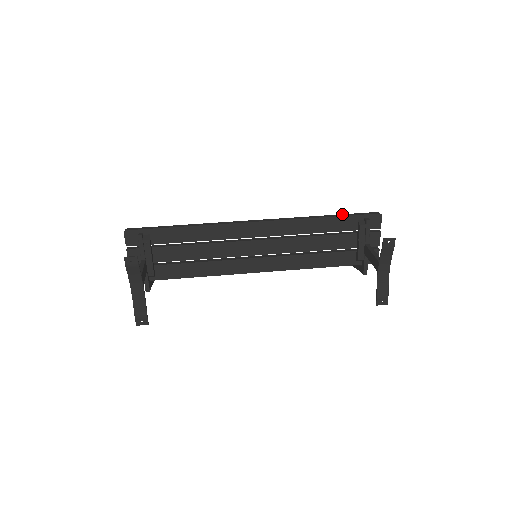
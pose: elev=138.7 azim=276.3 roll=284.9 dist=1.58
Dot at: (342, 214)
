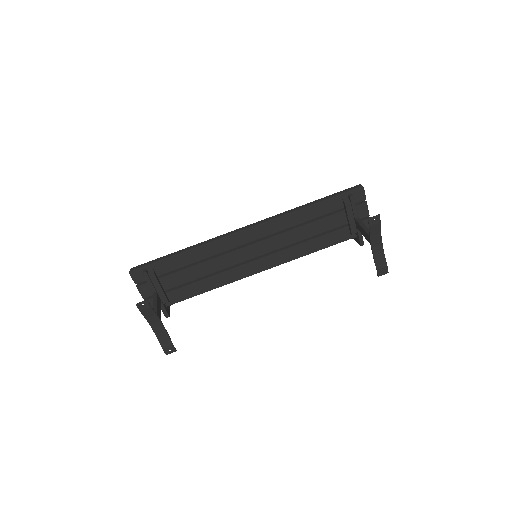
Dot at: (325, 197)
